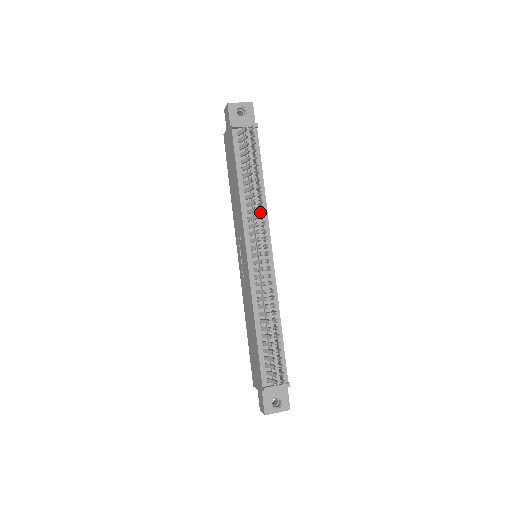
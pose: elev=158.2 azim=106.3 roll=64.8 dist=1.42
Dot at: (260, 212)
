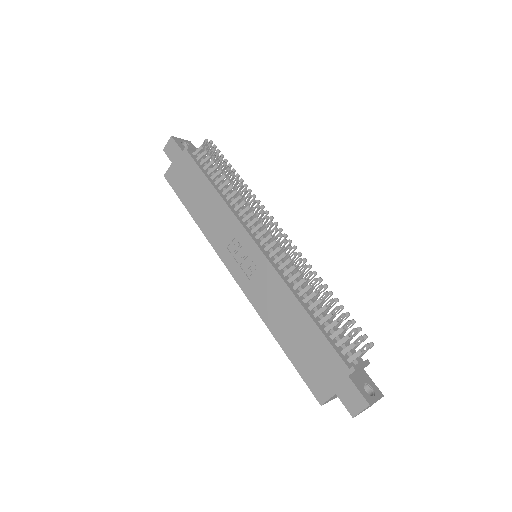
Dot at: occluded
